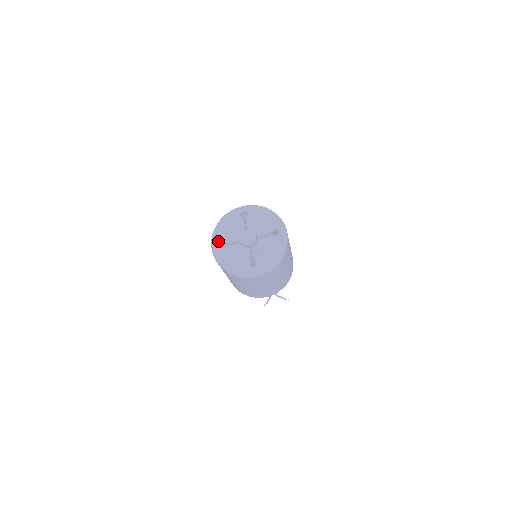
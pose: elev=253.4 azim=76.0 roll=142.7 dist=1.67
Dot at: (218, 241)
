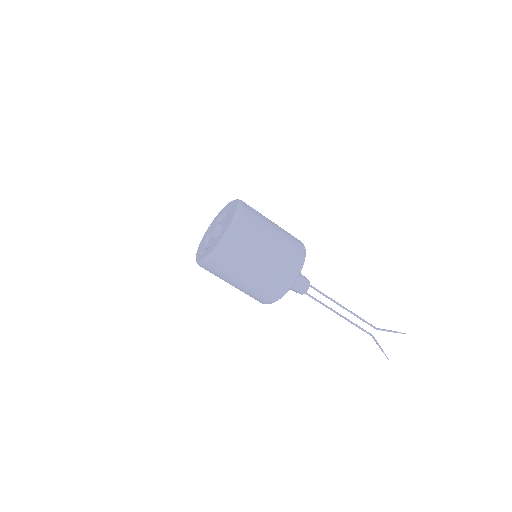
Dot at: (198, 255)
